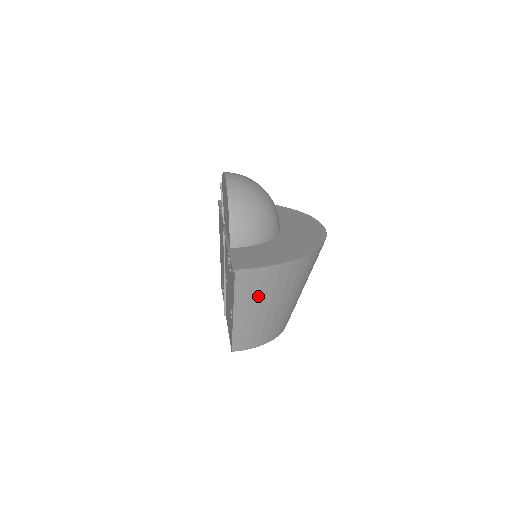
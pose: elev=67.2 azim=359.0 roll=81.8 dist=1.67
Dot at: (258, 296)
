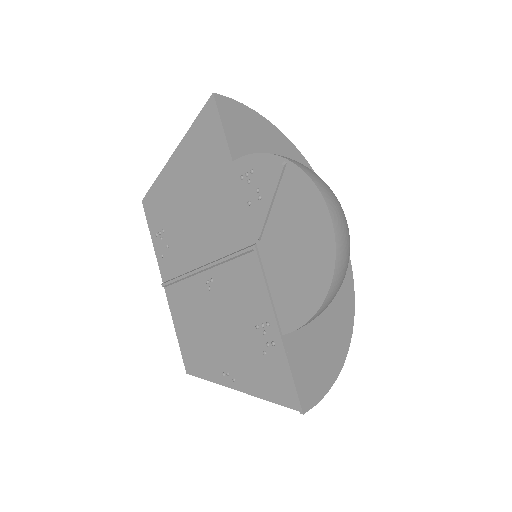
Dot at: occluded
